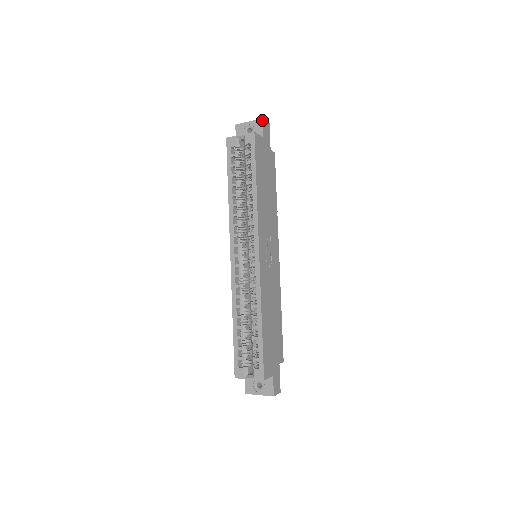
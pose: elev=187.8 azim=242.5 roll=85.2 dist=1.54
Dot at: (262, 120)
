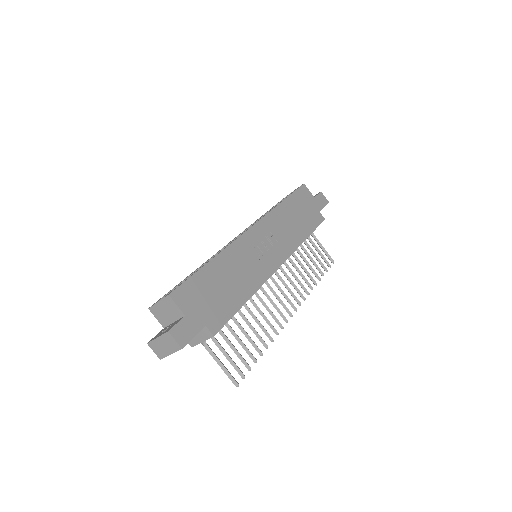
Dot at: (320, 192)
